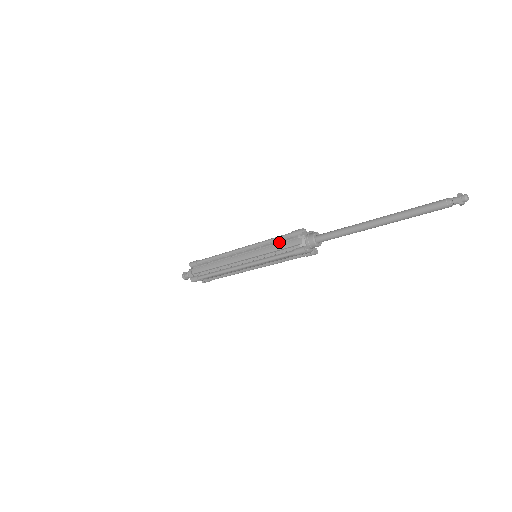
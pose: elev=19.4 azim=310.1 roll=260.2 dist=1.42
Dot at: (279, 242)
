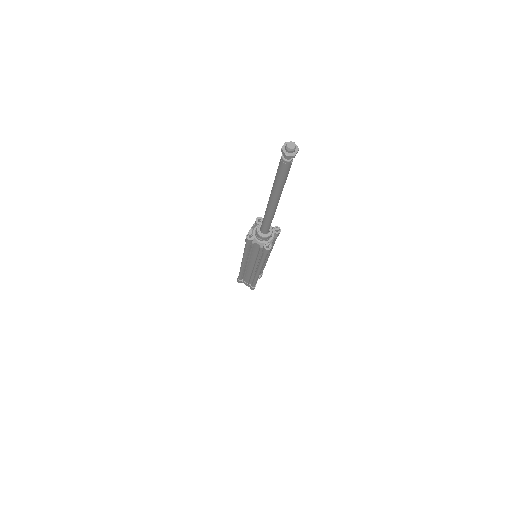
Dot at: (250, 251)
